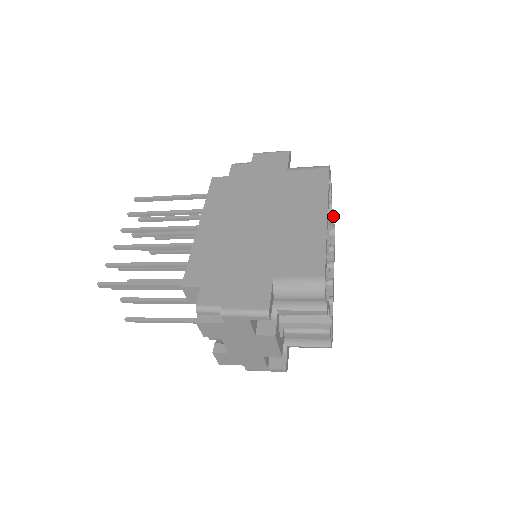
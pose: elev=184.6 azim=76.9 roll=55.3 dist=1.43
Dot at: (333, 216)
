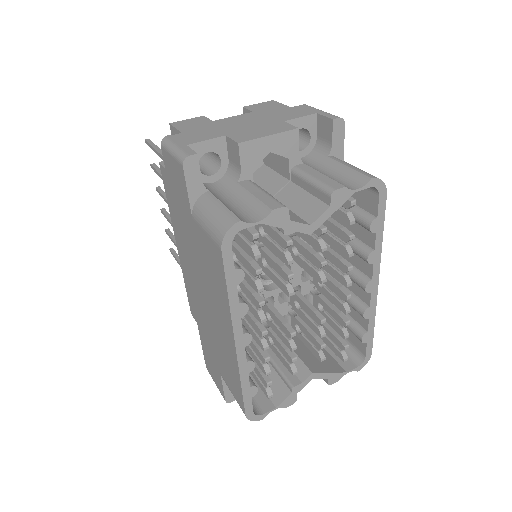
Dot at: (338, 203)
